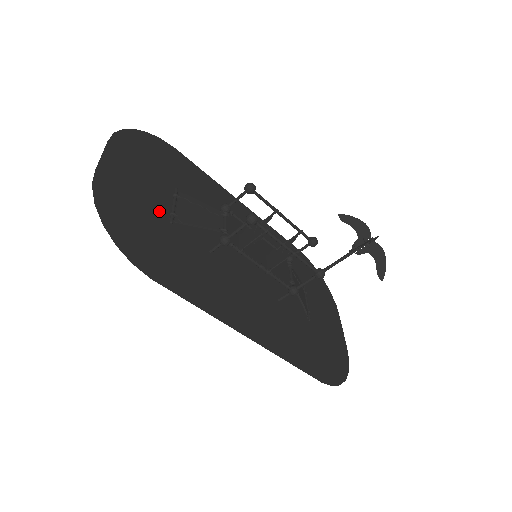
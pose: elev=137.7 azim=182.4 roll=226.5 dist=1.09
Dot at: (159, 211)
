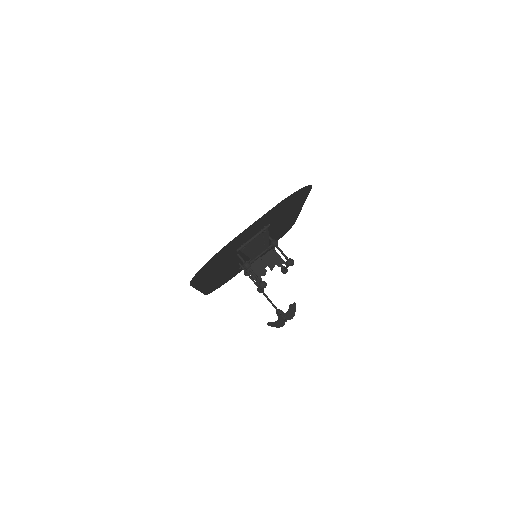
Dot at: occluded
